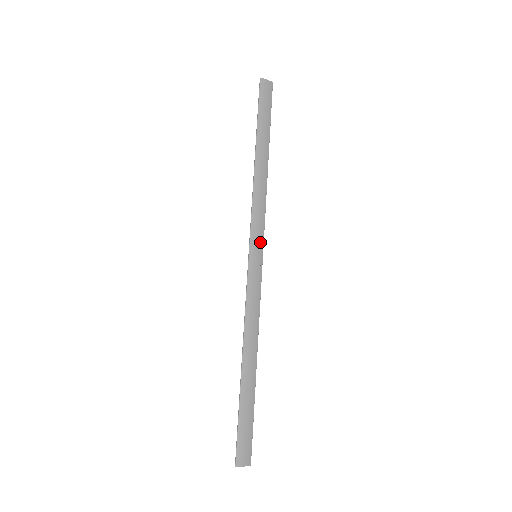
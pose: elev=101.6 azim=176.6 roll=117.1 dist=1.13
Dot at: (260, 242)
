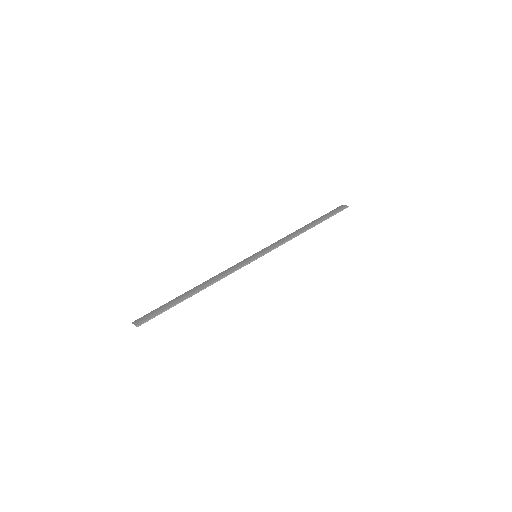
Dot at: (265, 252)
